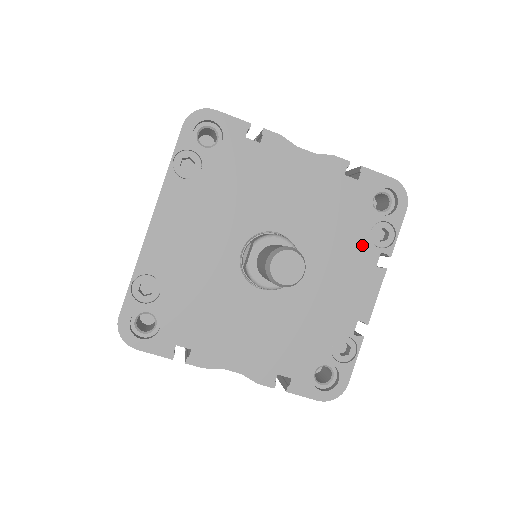
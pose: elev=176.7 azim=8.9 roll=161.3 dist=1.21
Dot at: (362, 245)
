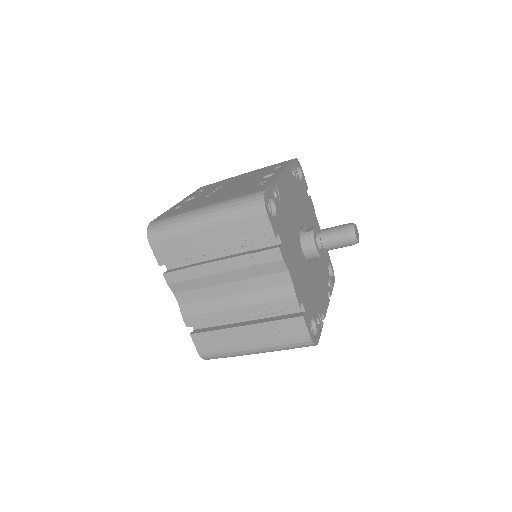
Dot at: (325, 279)
